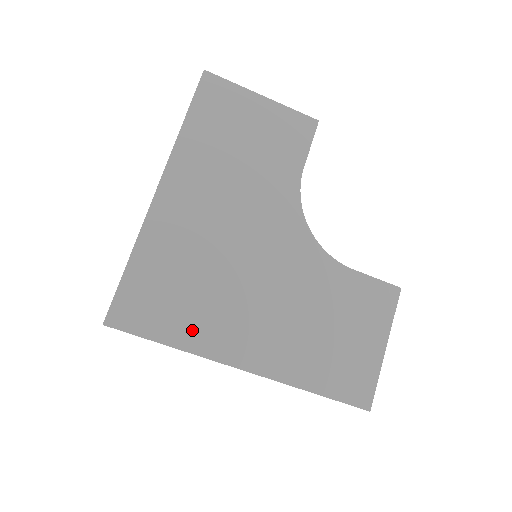
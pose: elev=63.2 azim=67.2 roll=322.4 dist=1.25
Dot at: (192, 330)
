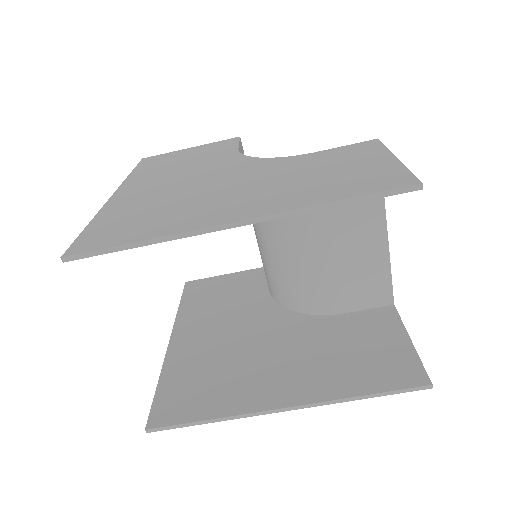
Dot at: (162, 227)
